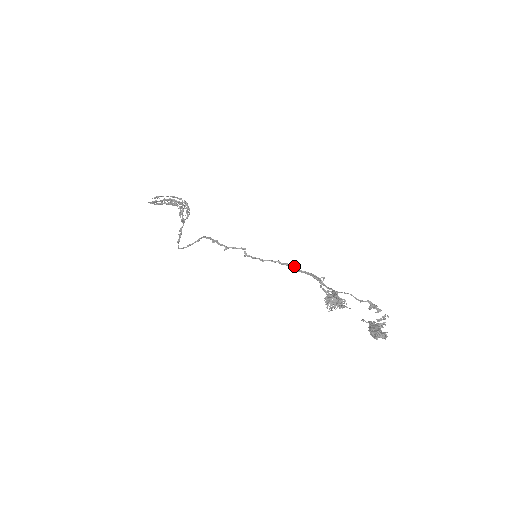
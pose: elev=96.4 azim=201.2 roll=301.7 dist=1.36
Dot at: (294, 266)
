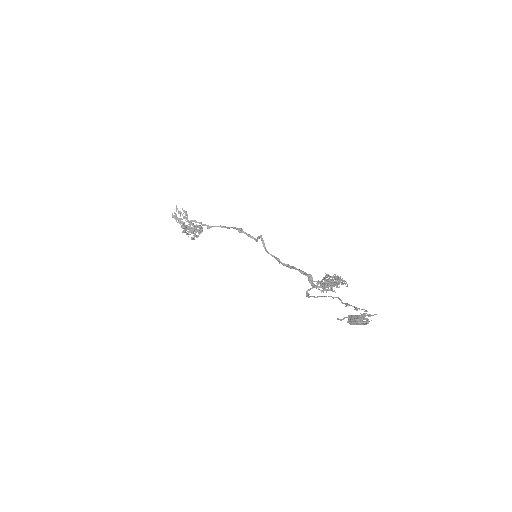
Dot at: (295, 267)
